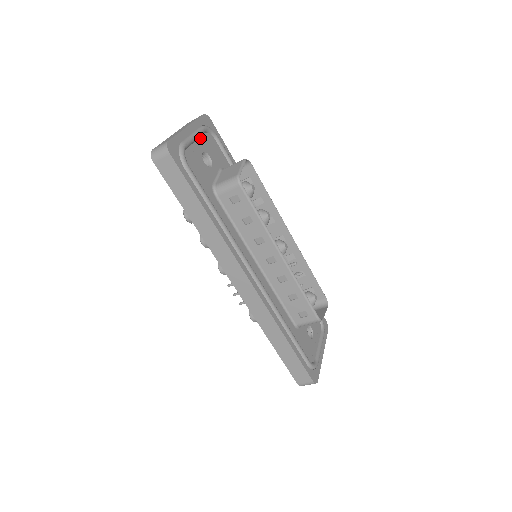
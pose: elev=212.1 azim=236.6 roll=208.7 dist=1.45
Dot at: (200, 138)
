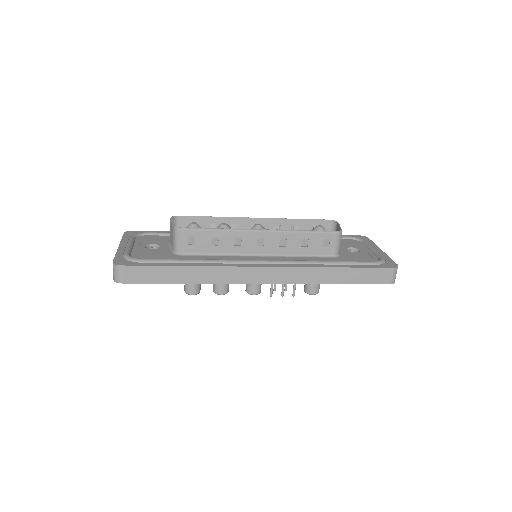
Dot at: (135, 243)
